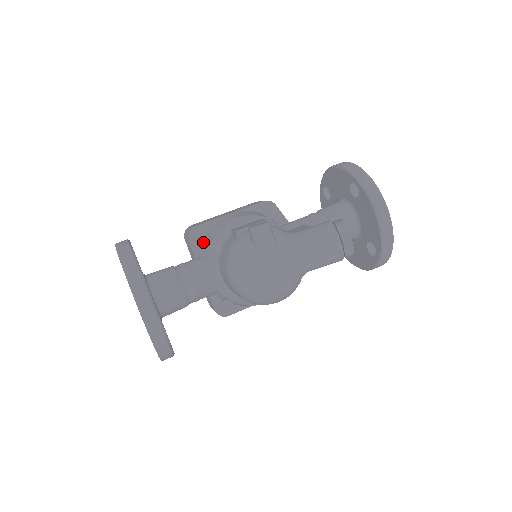
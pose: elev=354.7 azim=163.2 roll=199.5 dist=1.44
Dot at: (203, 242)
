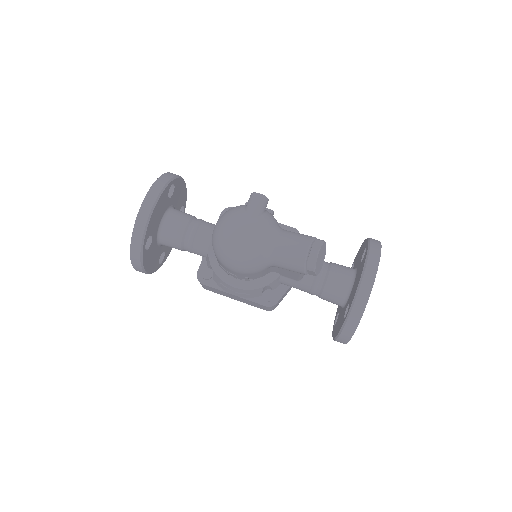
Dot at: occluded
